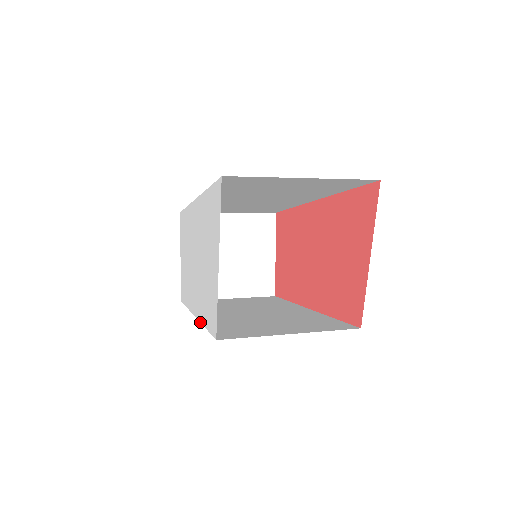
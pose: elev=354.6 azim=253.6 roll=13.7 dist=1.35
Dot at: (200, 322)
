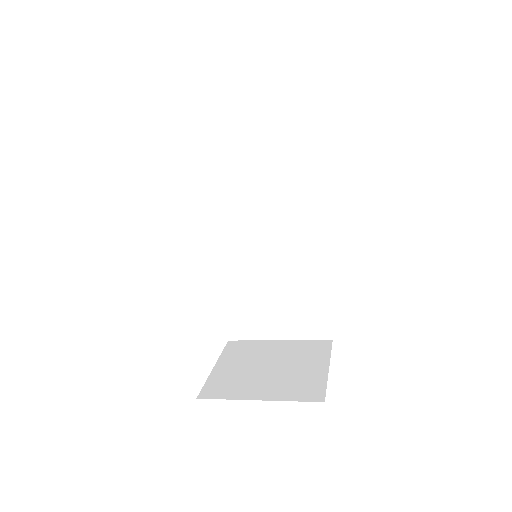
Dot at: occluded
